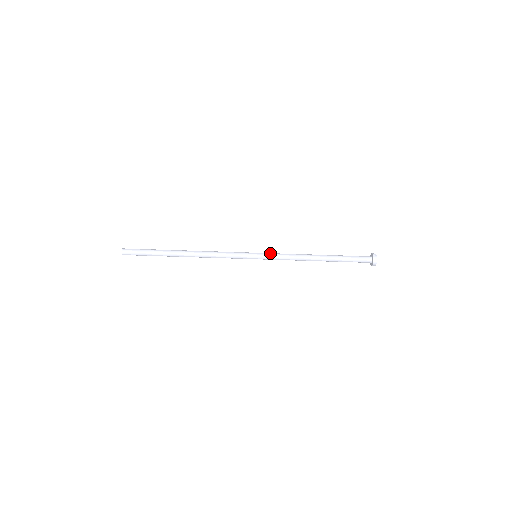
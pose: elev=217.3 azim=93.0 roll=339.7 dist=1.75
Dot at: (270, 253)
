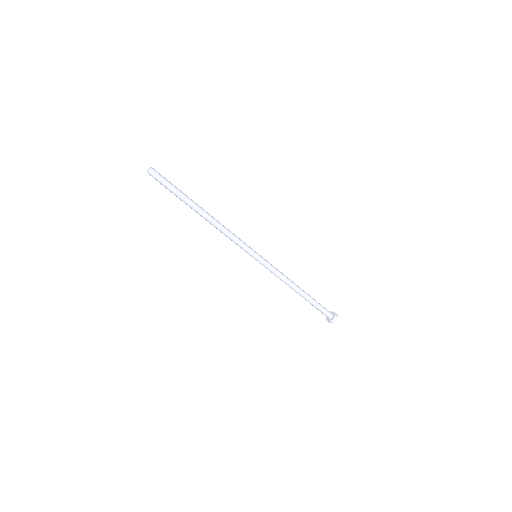
Dot at: (268, 263)
